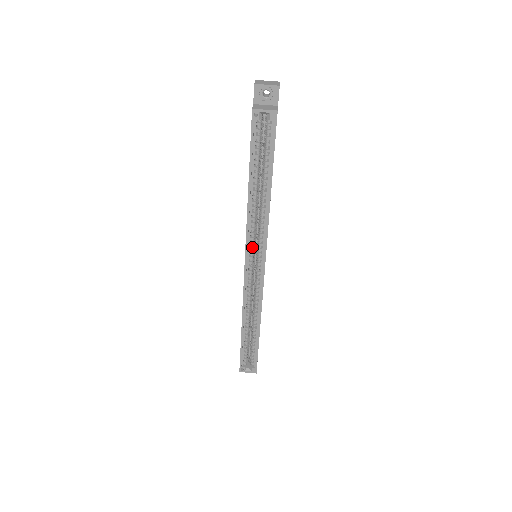
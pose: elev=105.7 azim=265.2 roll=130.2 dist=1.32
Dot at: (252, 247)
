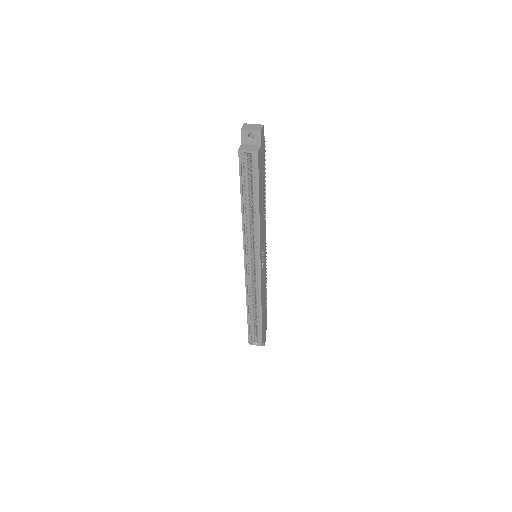
Dot at: (249, 251)
